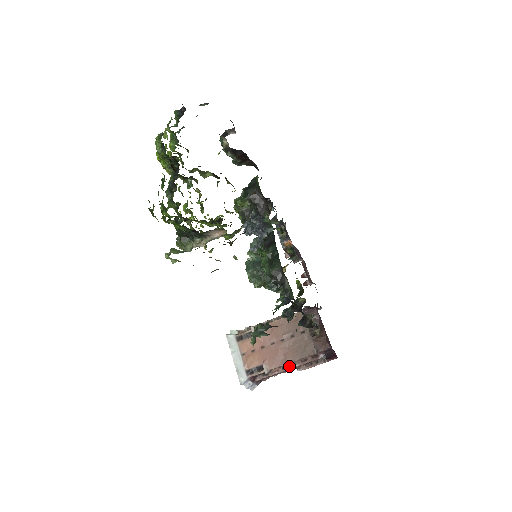
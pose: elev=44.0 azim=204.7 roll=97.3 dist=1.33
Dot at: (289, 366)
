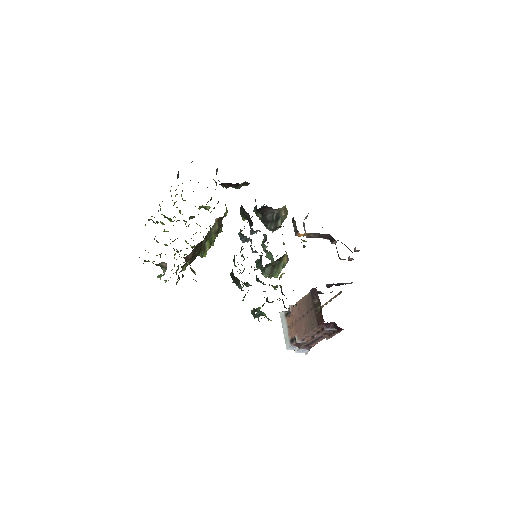
Dot at: (314, 336)
